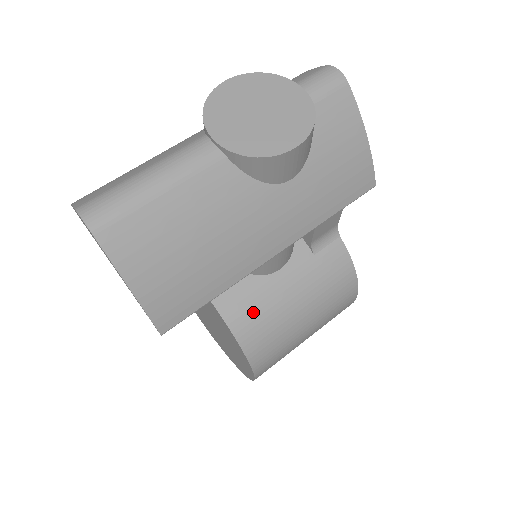
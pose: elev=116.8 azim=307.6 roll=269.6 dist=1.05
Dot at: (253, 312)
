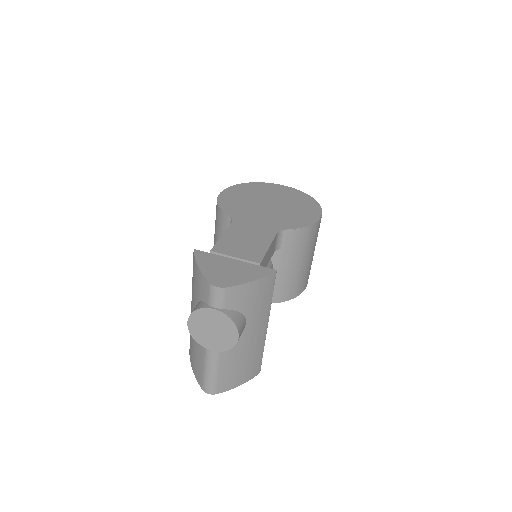
Dot at: (280, 290)
